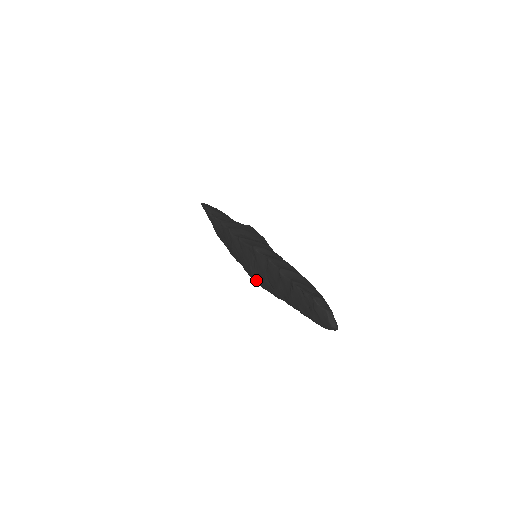
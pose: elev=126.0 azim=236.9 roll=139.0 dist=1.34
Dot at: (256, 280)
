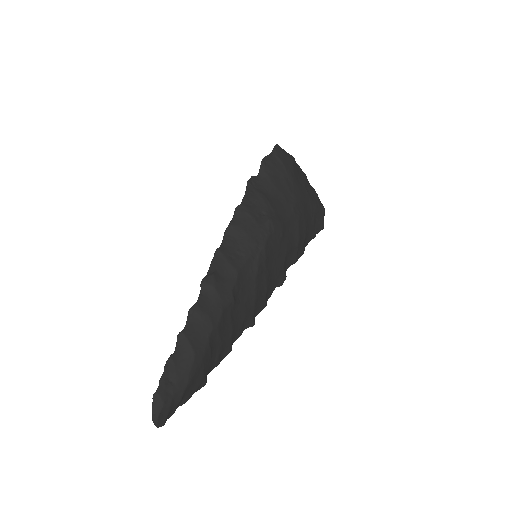
Dot at: occluded
